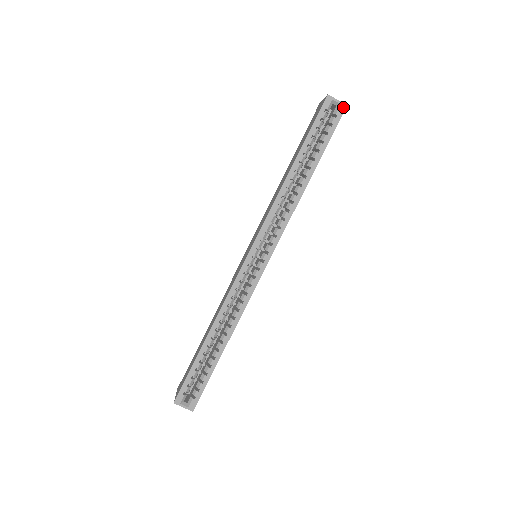
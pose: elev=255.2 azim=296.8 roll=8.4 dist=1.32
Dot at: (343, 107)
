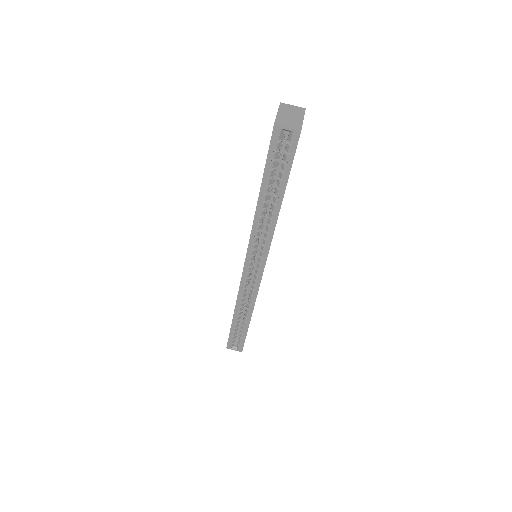
Dot at: (296, 134)
